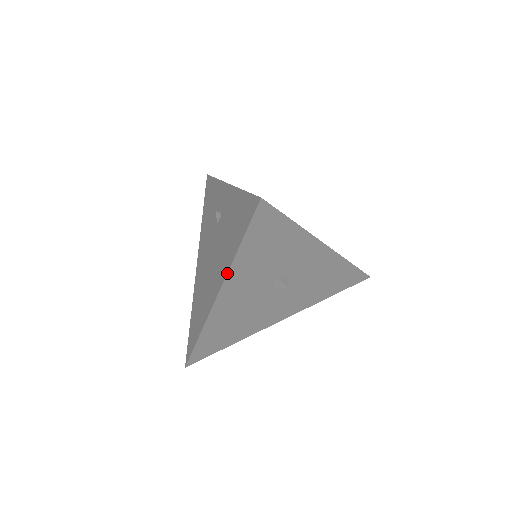
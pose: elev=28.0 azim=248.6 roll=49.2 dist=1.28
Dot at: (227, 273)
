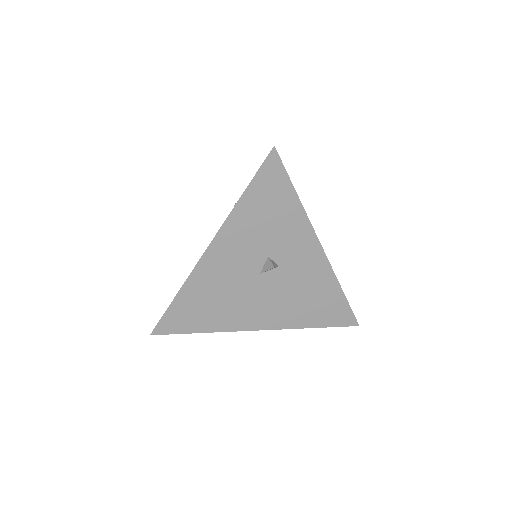
Dot at: (225, 220)
